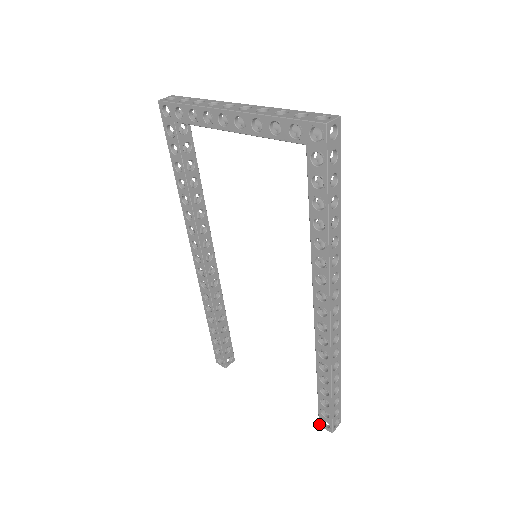
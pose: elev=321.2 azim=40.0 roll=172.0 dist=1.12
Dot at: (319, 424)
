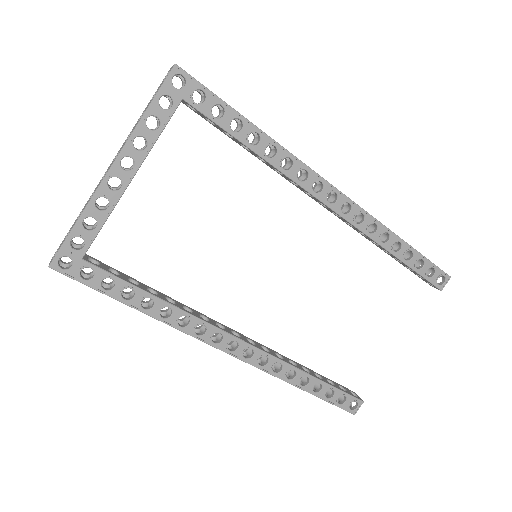
Dot at: (440, 290)
